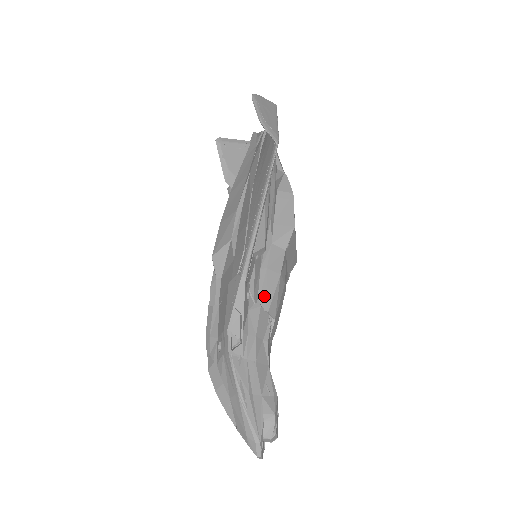
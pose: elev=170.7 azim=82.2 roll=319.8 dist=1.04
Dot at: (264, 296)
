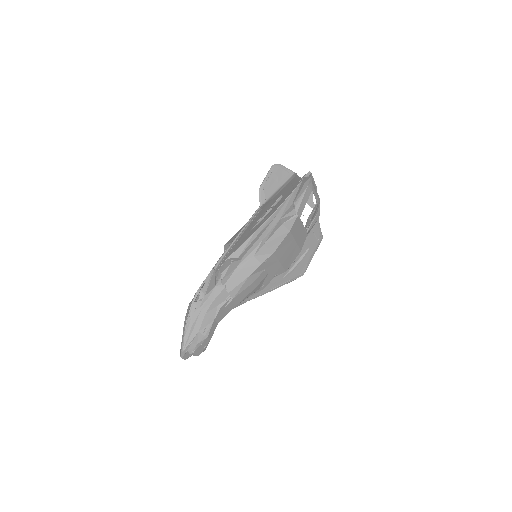
Dot at: (231, 283)
